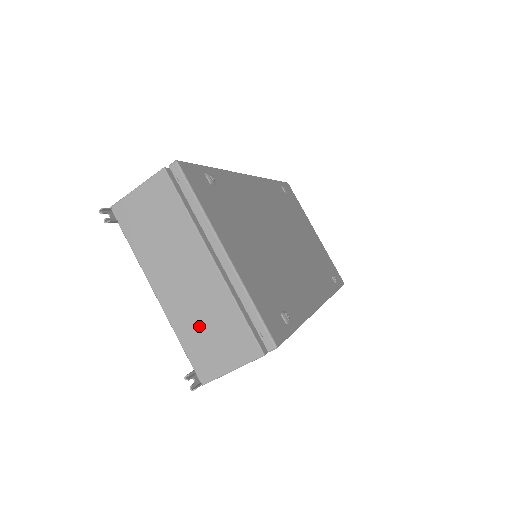
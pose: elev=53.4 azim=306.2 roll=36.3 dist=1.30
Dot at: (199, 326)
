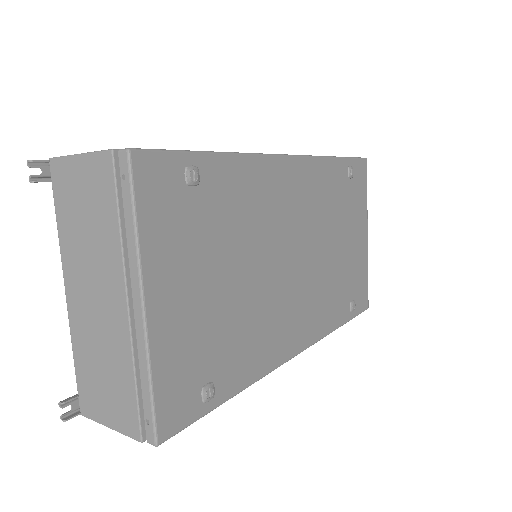
Dot at: (94, 360)
